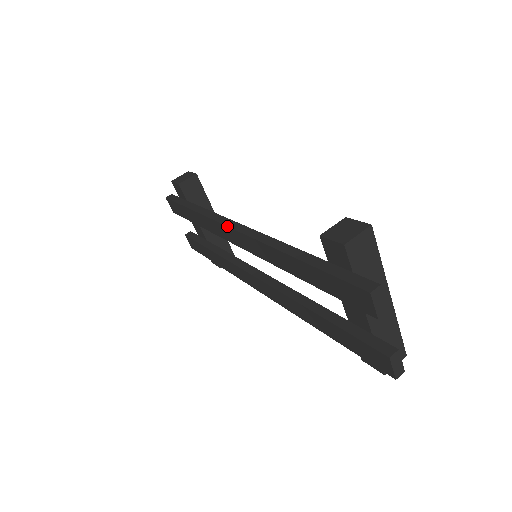
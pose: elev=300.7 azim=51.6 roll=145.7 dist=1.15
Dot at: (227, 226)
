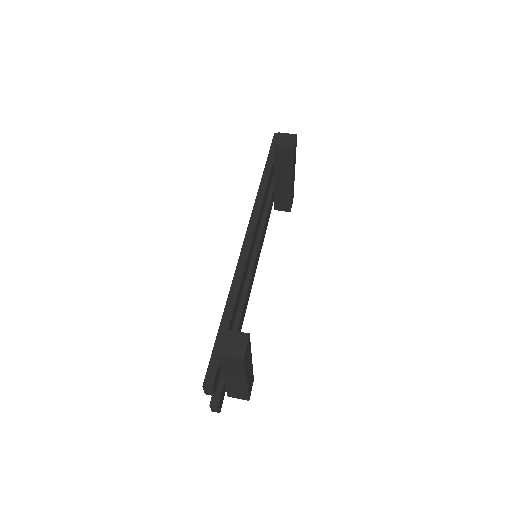
Dot at: (247, 228)
